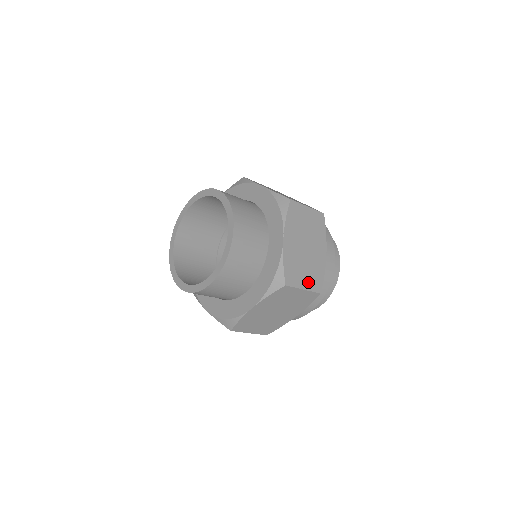
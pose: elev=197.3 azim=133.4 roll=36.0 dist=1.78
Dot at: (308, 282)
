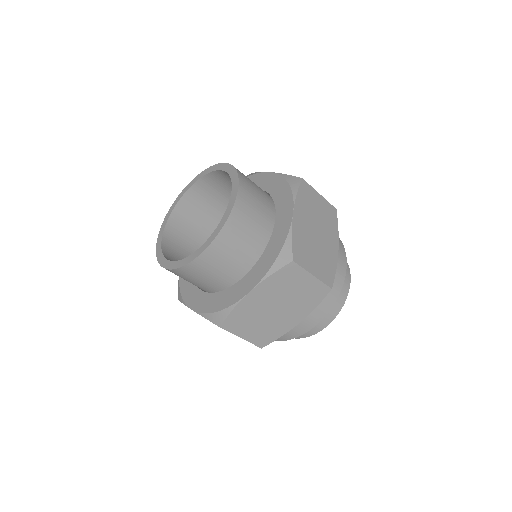
Dot at: occluded
